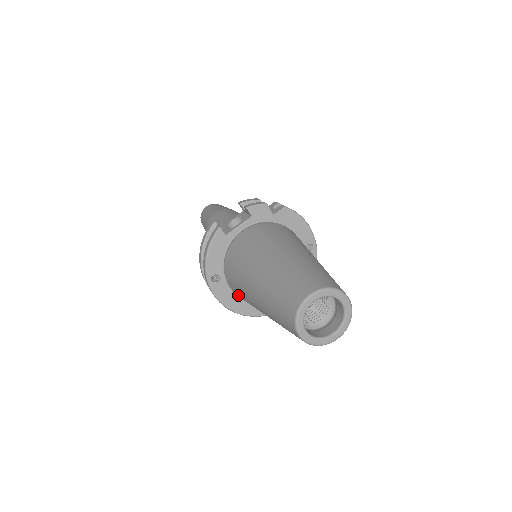
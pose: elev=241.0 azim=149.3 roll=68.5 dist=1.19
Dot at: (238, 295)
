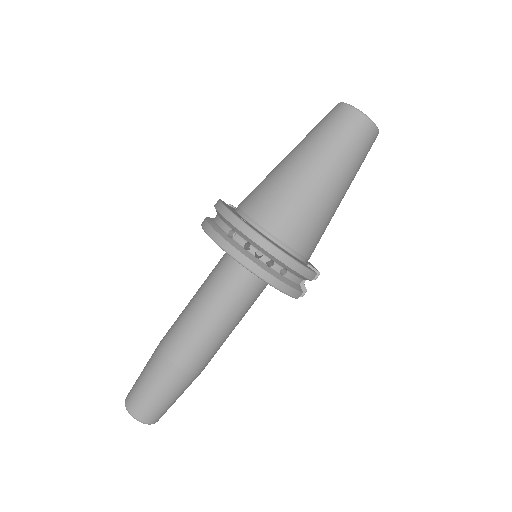
Dot at: (276, 220)
